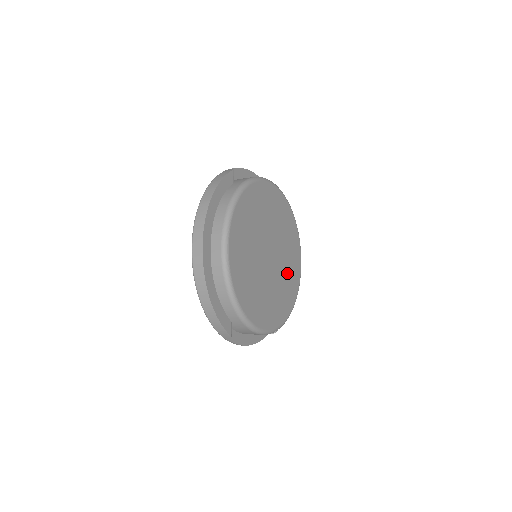
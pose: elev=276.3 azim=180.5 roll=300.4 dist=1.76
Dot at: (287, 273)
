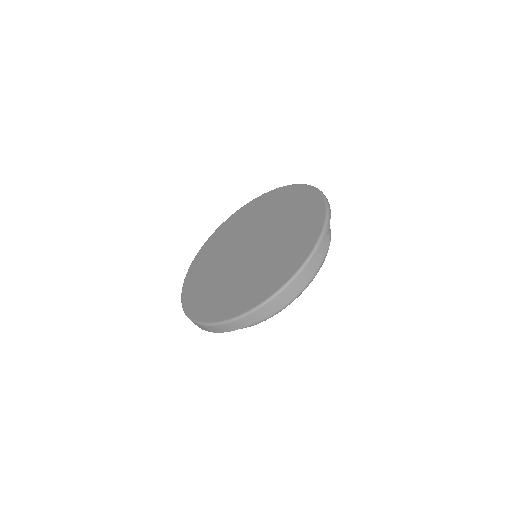
Dot at: occluded
